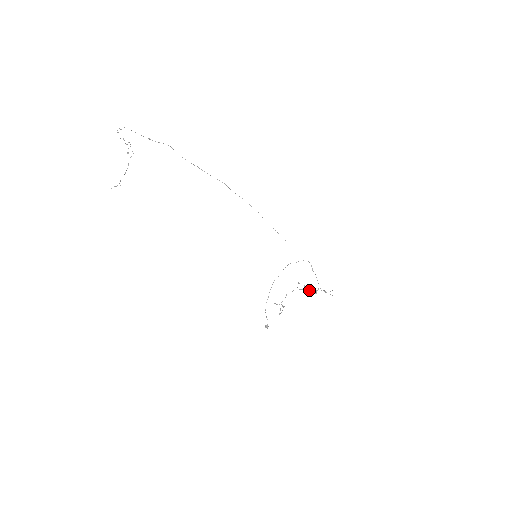
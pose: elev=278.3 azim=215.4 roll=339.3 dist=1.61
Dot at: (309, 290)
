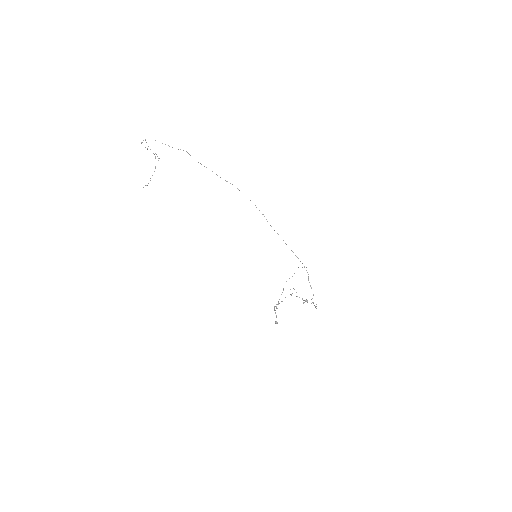
Dot at: (302, 298)
